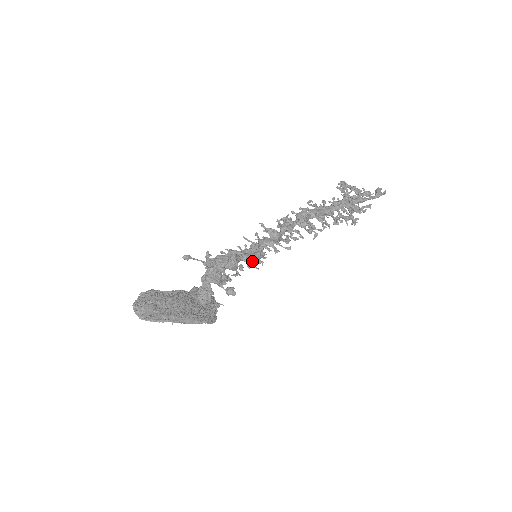
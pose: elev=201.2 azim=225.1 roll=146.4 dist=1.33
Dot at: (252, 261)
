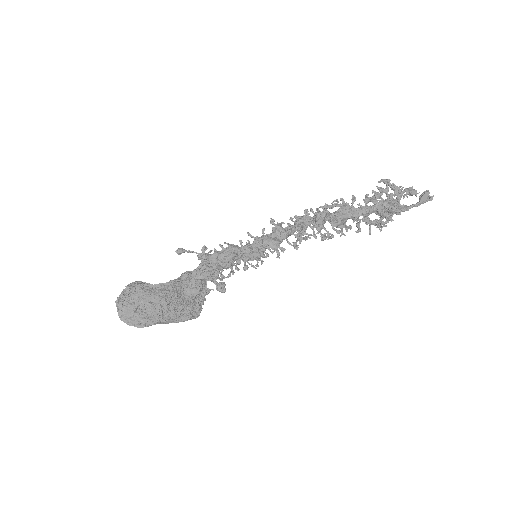
Dot at: occluded
